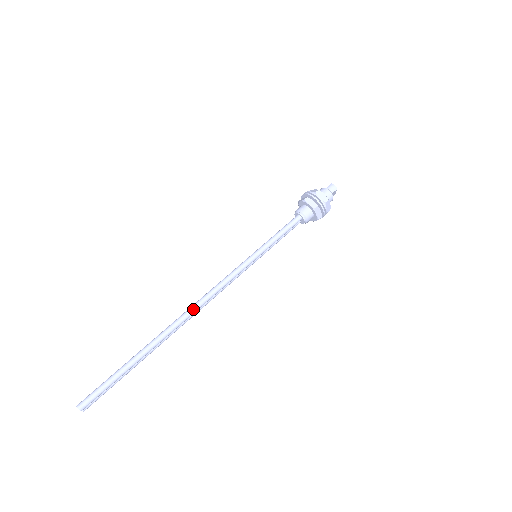
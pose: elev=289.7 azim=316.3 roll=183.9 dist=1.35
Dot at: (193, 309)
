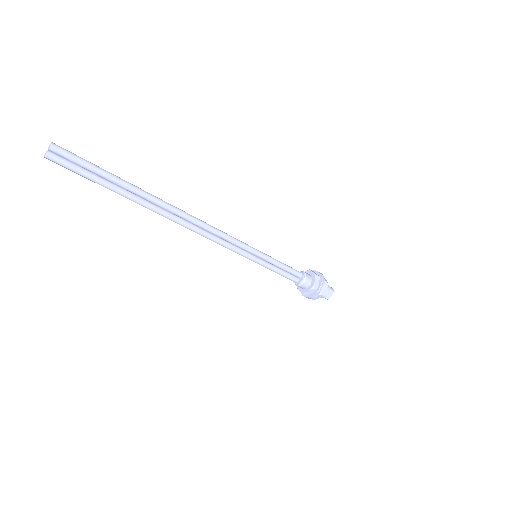
Dot at: (193, 216)
